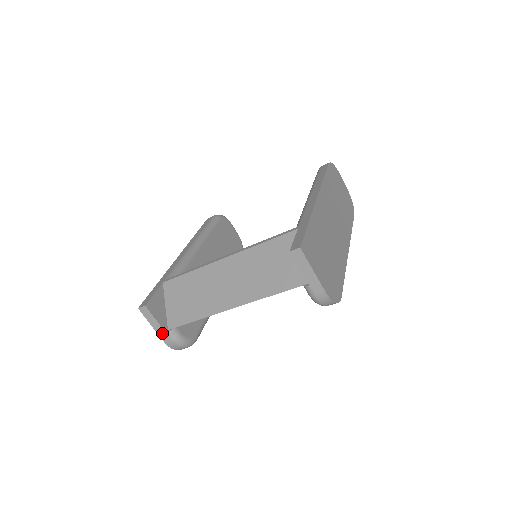
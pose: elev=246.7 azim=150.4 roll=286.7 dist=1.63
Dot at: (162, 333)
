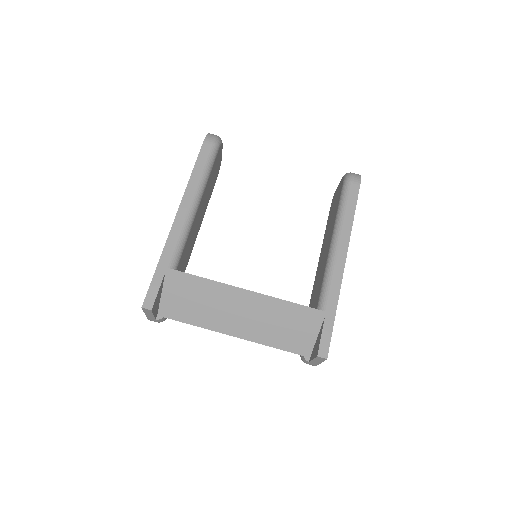
Dot at: (151, 318)
